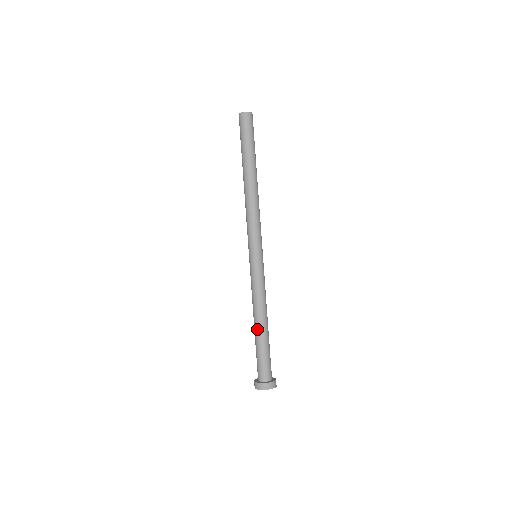
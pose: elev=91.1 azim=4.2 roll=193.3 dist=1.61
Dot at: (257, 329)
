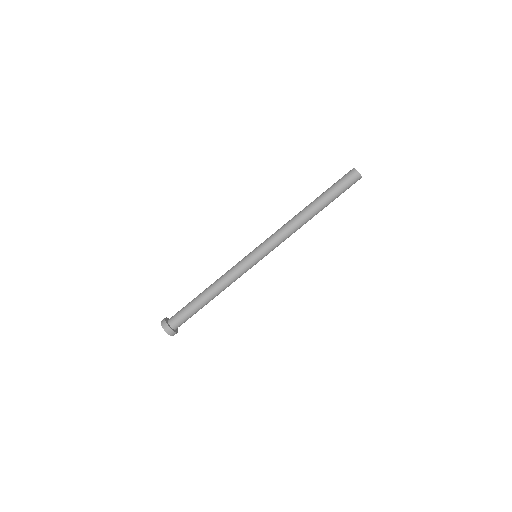
Dot at: (204, 296)
